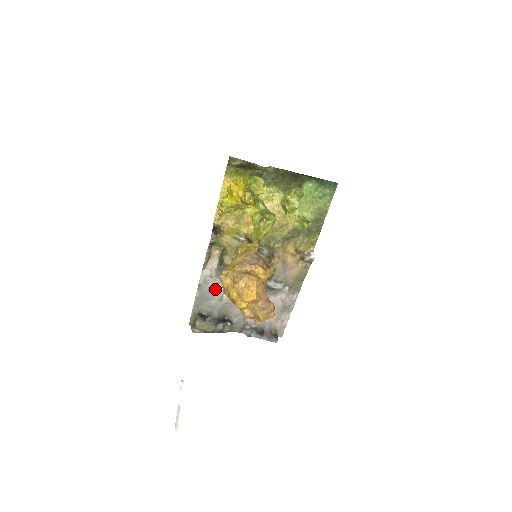
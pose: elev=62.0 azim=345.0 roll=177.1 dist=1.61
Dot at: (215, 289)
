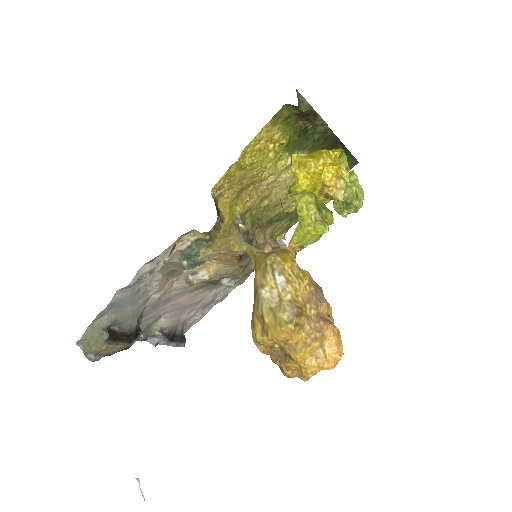
Dot at: (146, 289)
